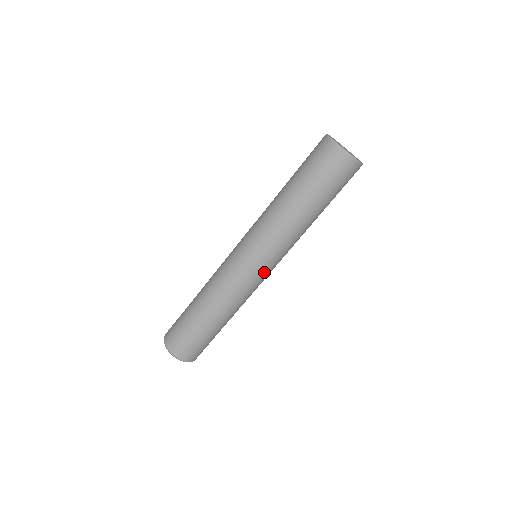
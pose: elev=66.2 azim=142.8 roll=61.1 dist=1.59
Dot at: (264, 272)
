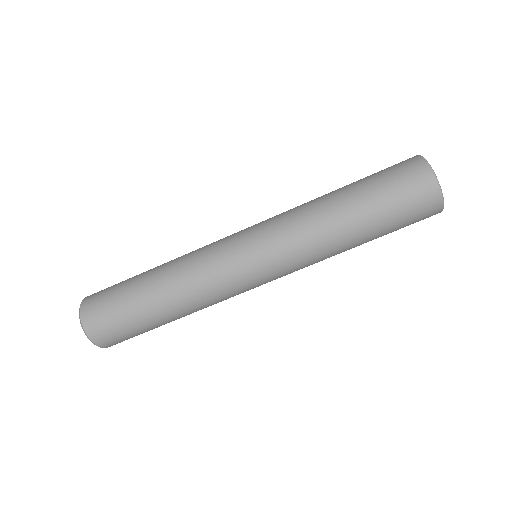
Dot at: (253, 270)
